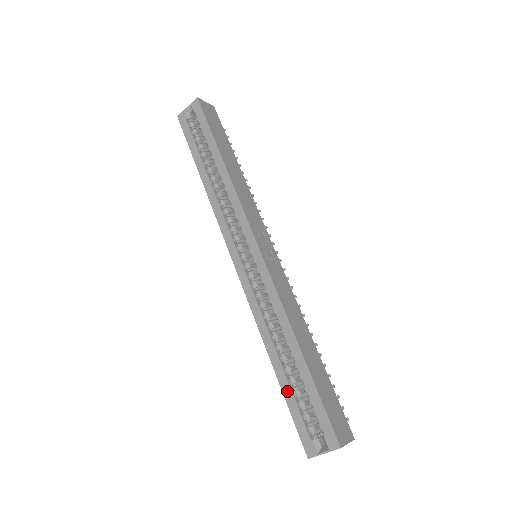
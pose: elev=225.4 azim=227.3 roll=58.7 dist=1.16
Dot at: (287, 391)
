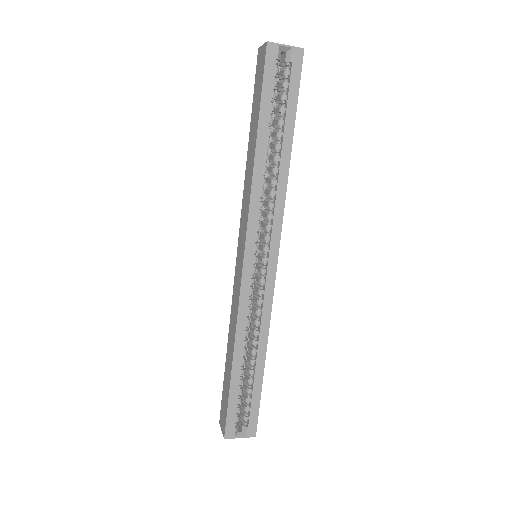
Dot at: (235, 388)
